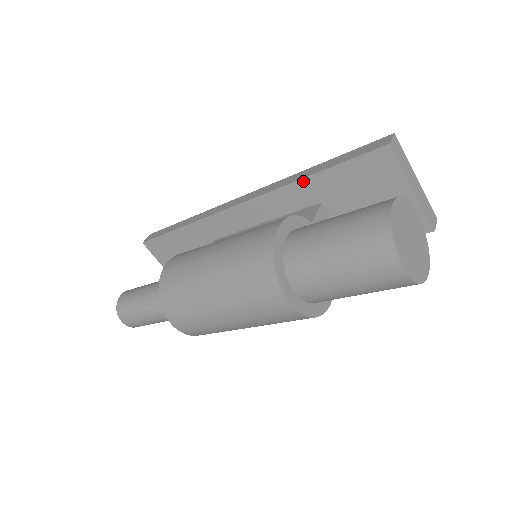
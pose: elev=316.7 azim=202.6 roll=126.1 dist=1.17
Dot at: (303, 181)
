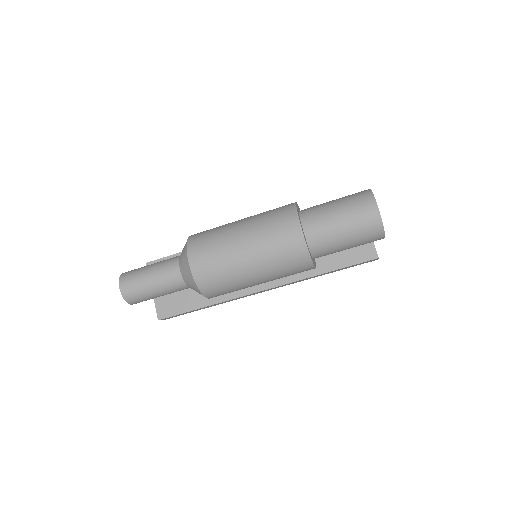
Dot at: occluded
